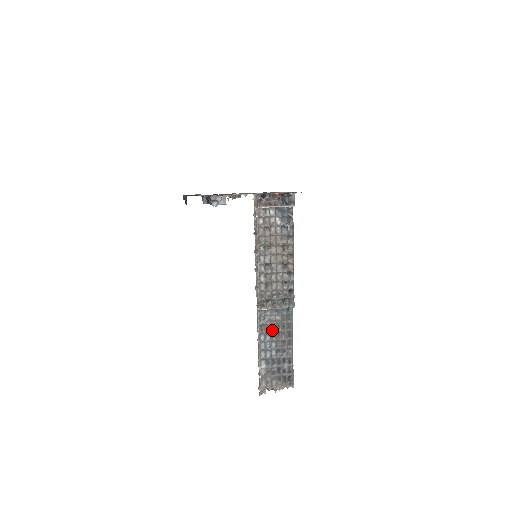
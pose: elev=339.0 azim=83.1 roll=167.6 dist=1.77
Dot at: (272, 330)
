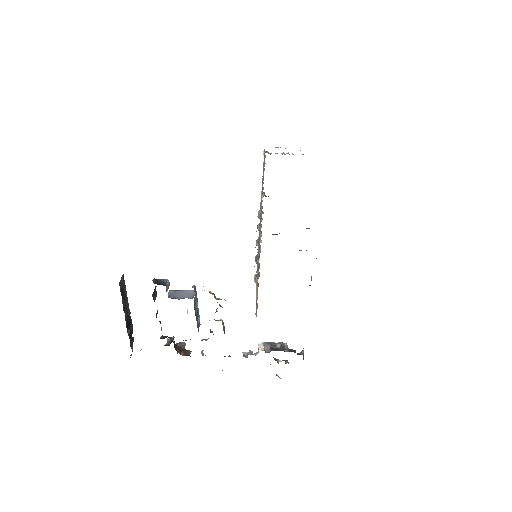
Dot at: occluded
